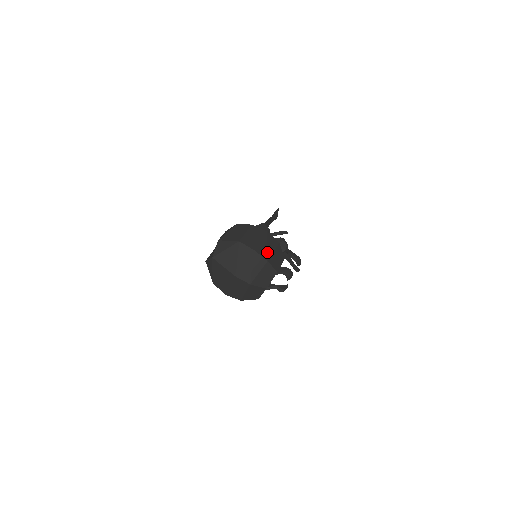
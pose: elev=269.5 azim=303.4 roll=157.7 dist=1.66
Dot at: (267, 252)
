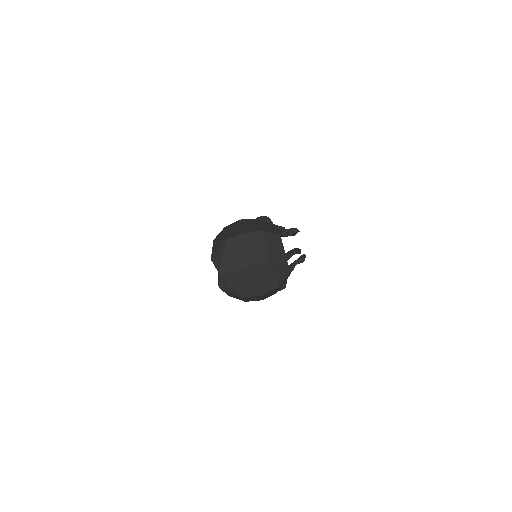
Dot at: (256, 228)
